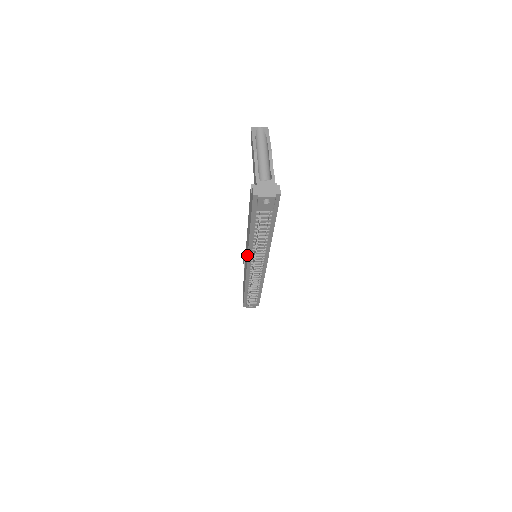
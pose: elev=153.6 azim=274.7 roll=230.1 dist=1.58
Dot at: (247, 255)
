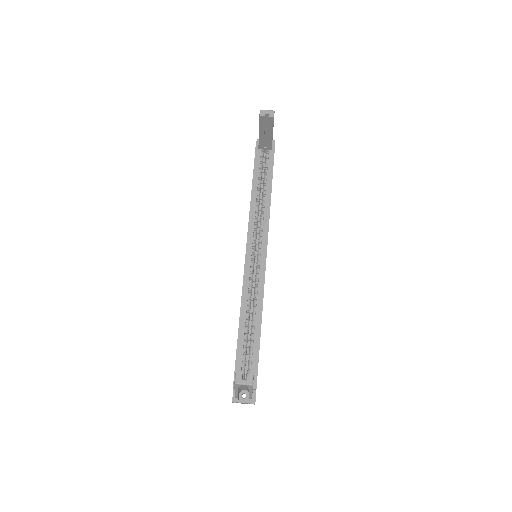
Dot at: occluded
